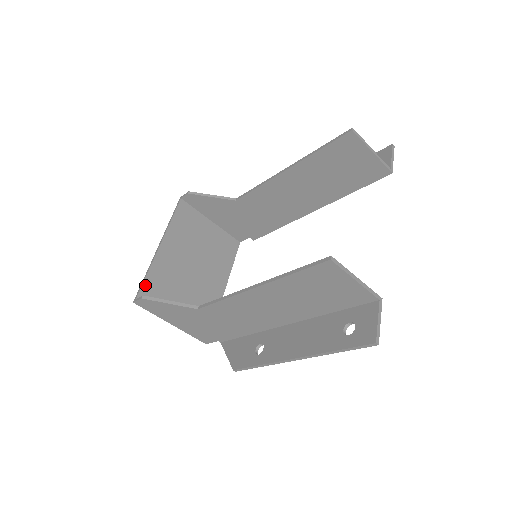
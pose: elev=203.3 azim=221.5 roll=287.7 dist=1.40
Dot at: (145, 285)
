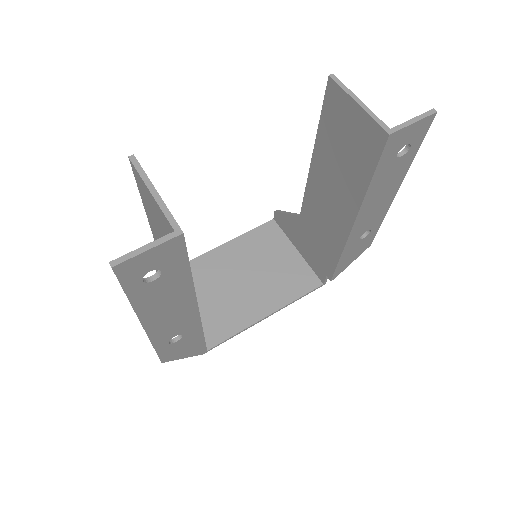
Dot at: occluded
